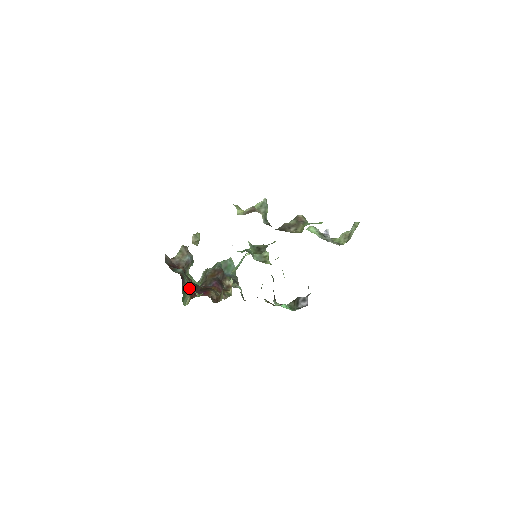
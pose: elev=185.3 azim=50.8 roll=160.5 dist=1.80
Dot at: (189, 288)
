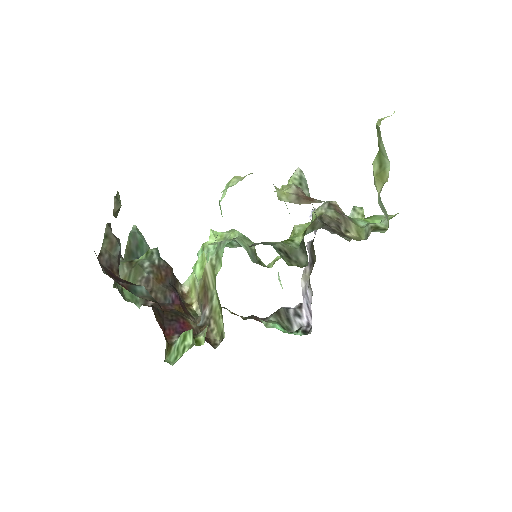
Dot at: occluded
